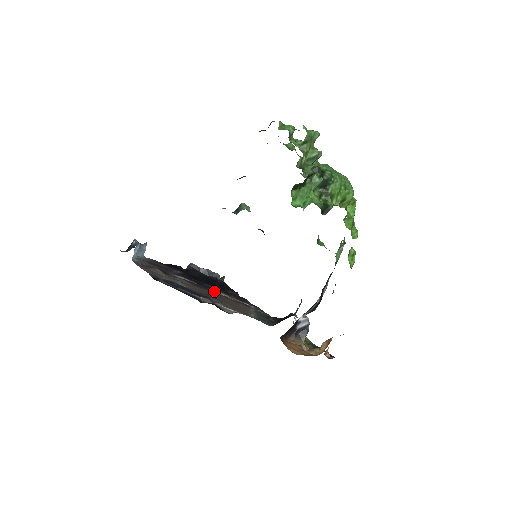
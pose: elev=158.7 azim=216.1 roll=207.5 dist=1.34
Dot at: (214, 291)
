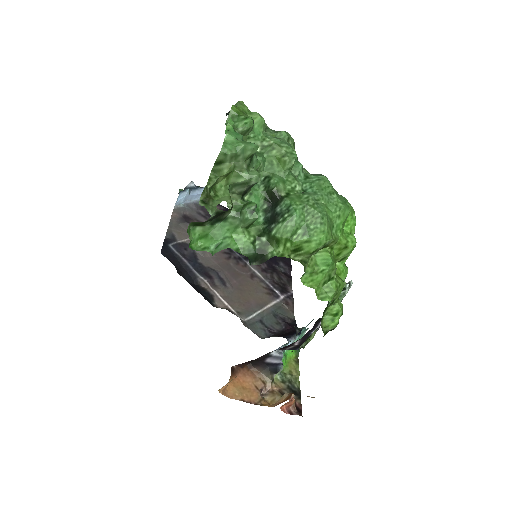
Dot at: (246, 265)
